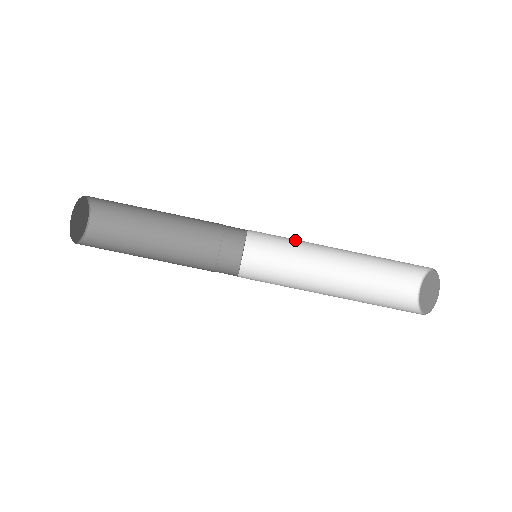
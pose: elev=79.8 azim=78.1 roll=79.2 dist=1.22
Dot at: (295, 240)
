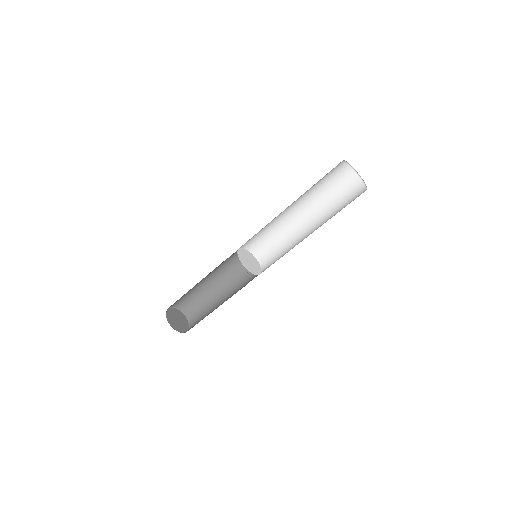
Dot at: (268, 228)
